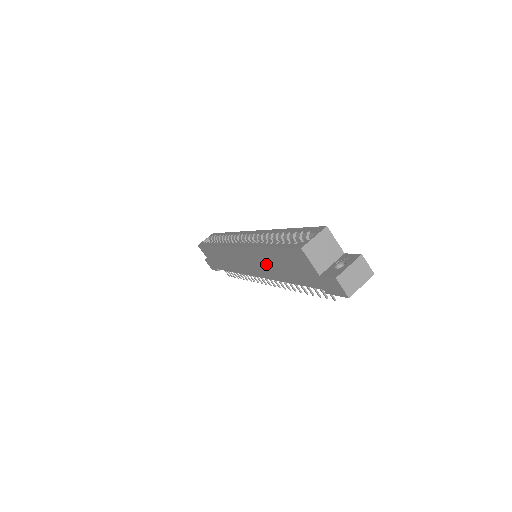
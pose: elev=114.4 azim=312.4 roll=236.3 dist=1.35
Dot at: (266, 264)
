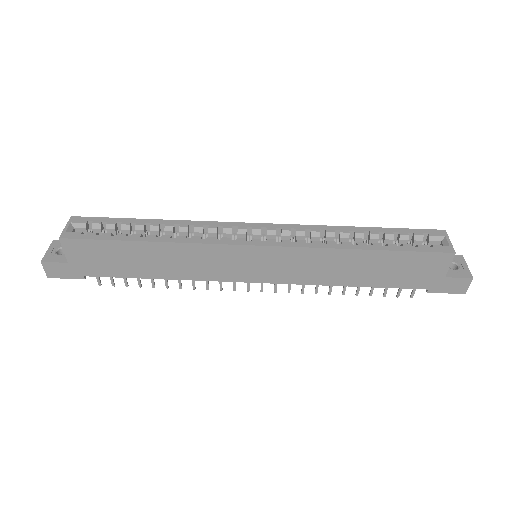
Dot at: (328, 268)
